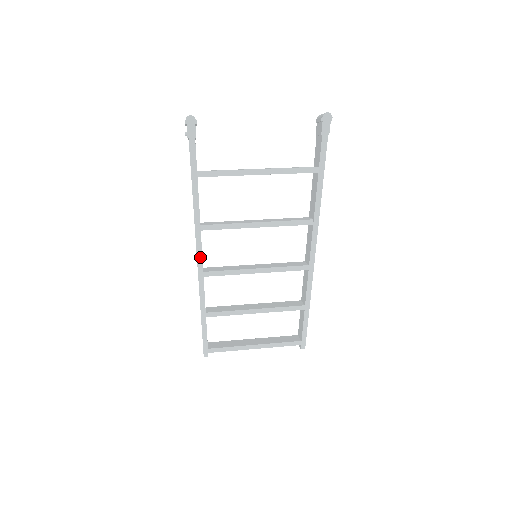
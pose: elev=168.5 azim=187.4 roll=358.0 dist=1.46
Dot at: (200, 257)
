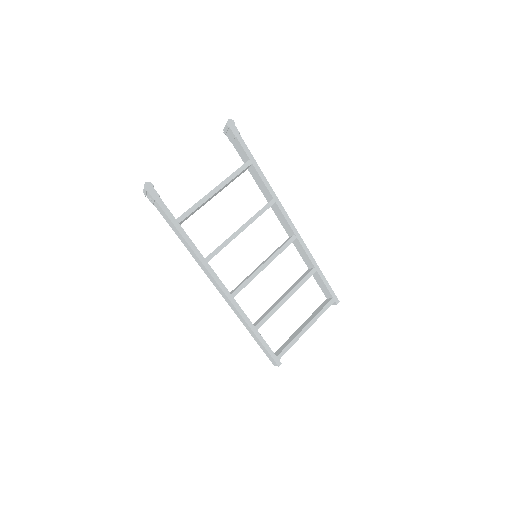
Dot at: (221, 284)
